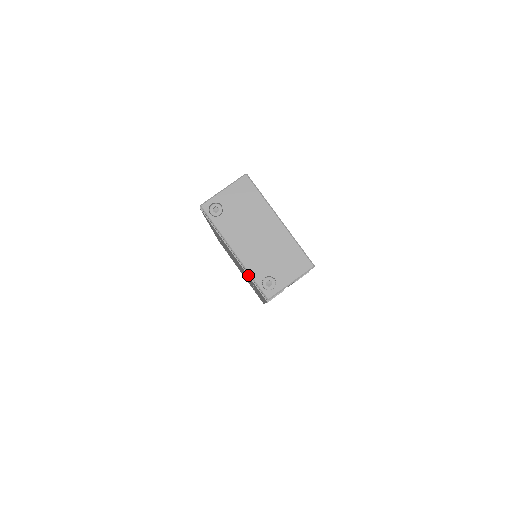
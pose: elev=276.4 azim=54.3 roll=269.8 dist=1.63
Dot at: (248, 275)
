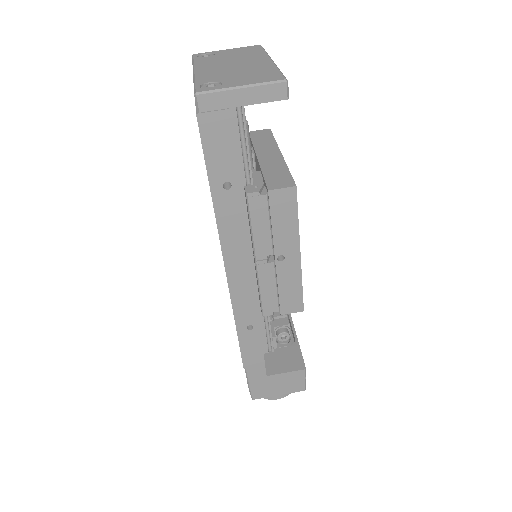
Dot at: occluded
